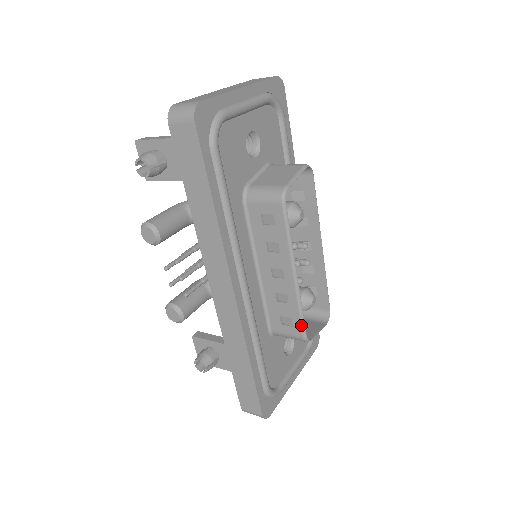
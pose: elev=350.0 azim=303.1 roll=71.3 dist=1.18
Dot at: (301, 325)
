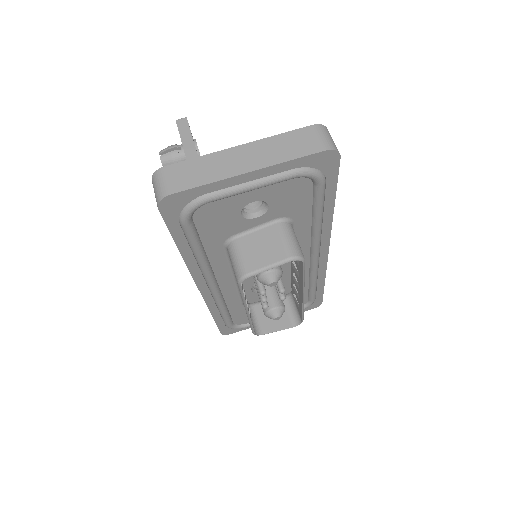
Dot at: (251, 329)
